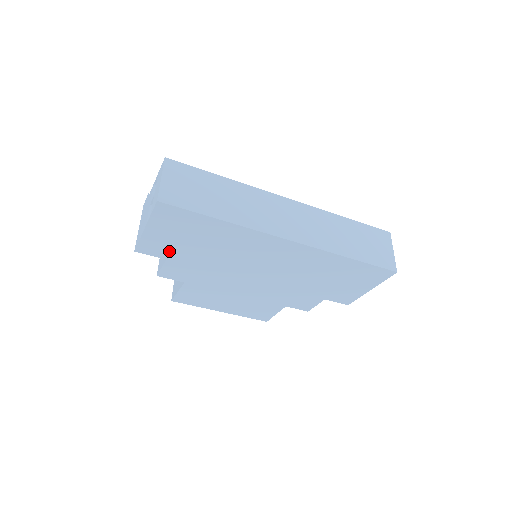
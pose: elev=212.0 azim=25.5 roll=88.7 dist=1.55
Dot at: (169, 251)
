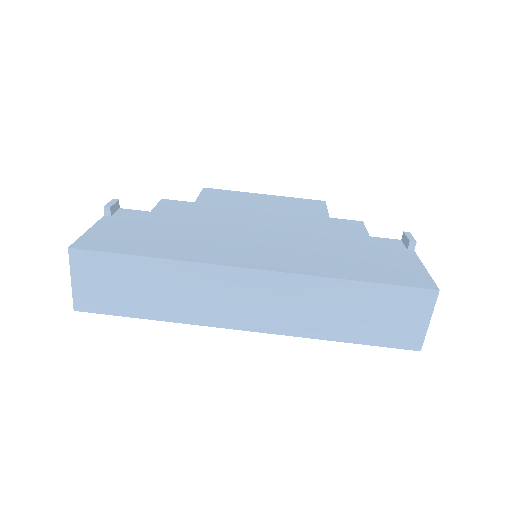
Dot at: occluded
